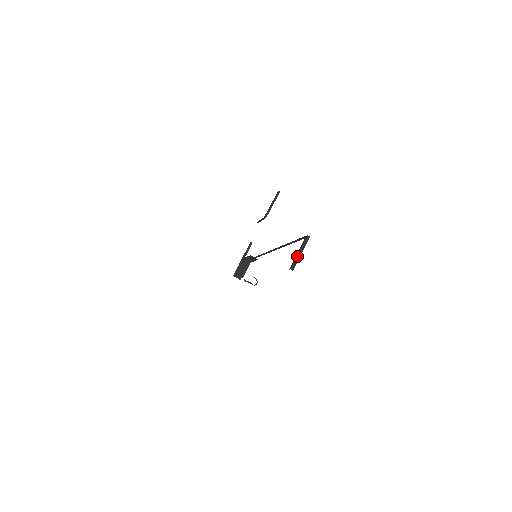
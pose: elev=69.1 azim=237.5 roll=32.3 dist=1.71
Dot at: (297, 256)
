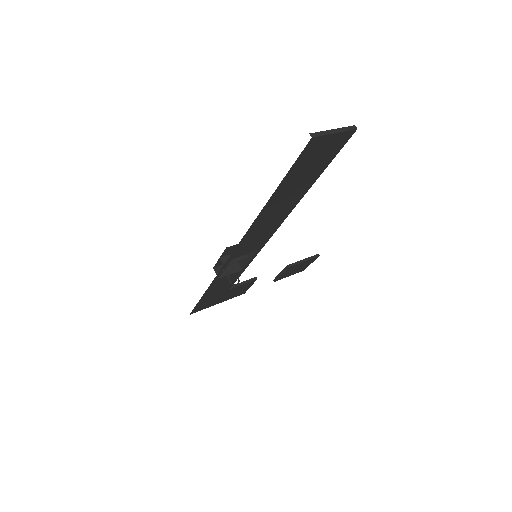
Dot at: (327, 130)
